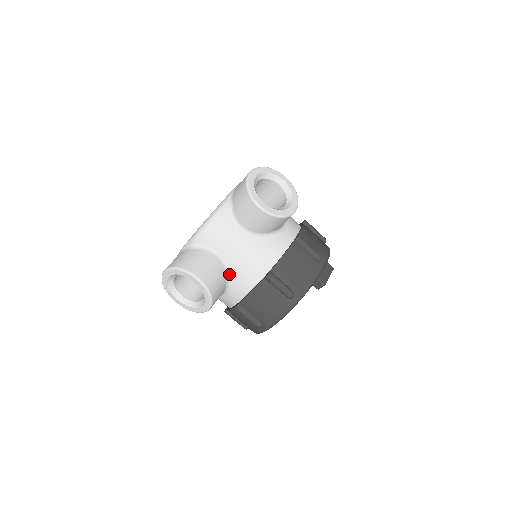
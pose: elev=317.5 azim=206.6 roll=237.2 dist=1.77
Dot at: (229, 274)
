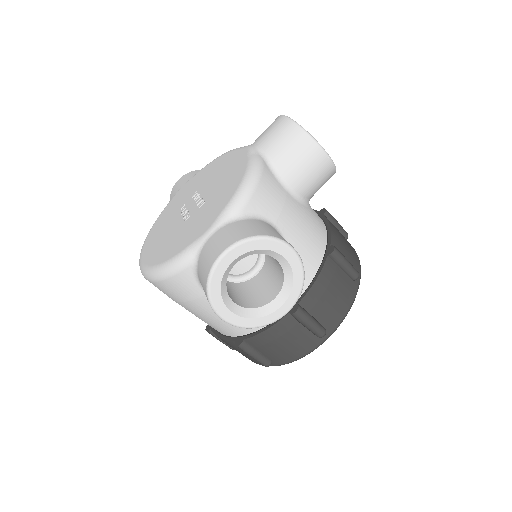
Dot at: occluded
